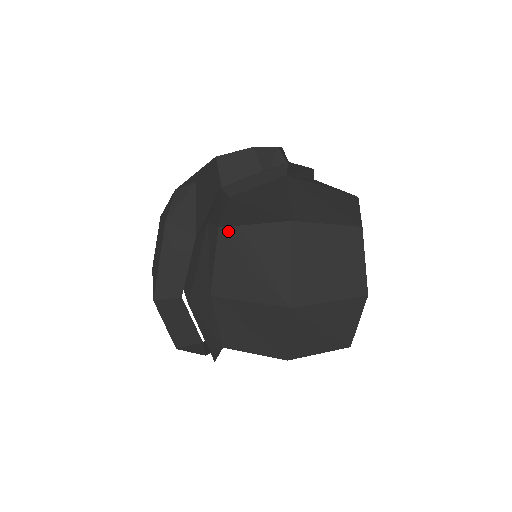
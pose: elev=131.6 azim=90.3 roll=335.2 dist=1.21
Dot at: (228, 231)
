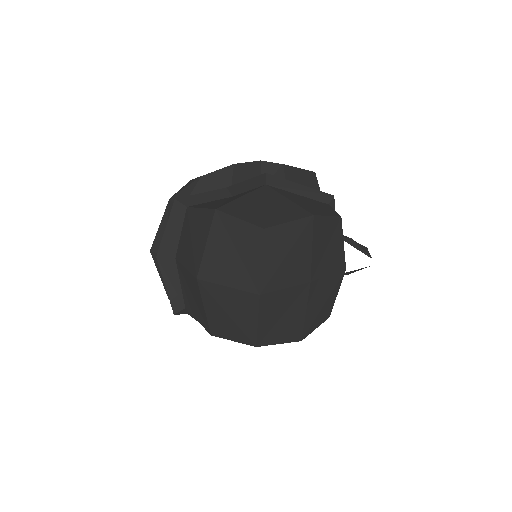
Dot at: (189, 210)
